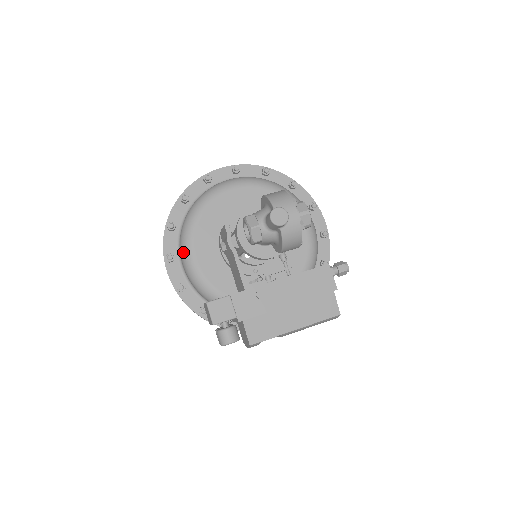
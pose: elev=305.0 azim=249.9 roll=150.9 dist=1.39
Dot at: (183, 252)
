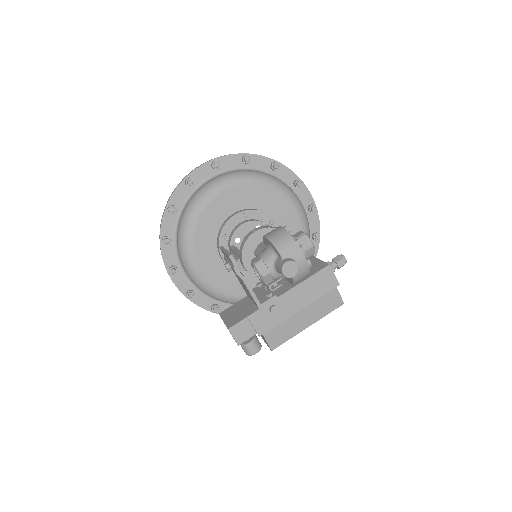
Dot at: (186, 266)
